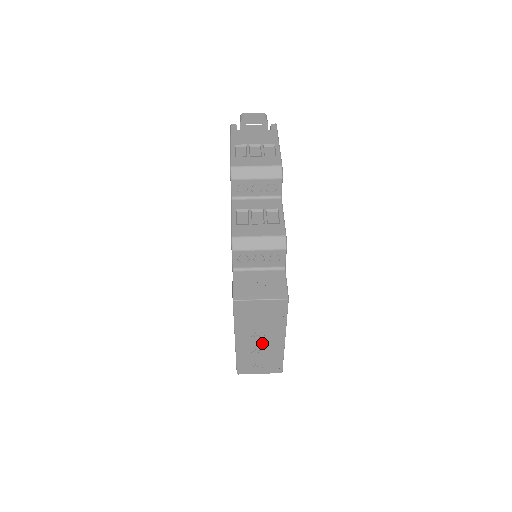
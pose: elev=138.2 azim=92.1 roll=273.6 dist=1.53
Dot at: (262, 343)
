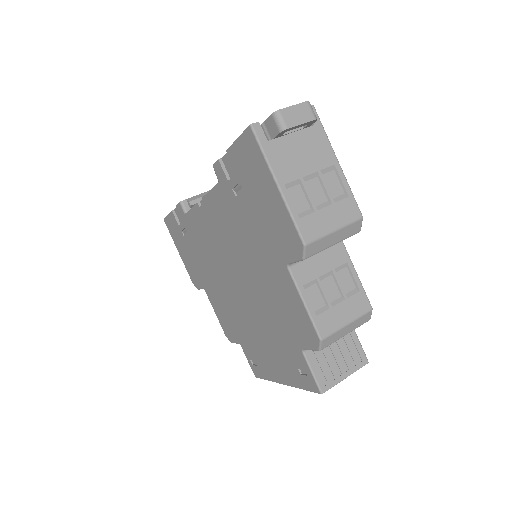
Dot at: occluded
